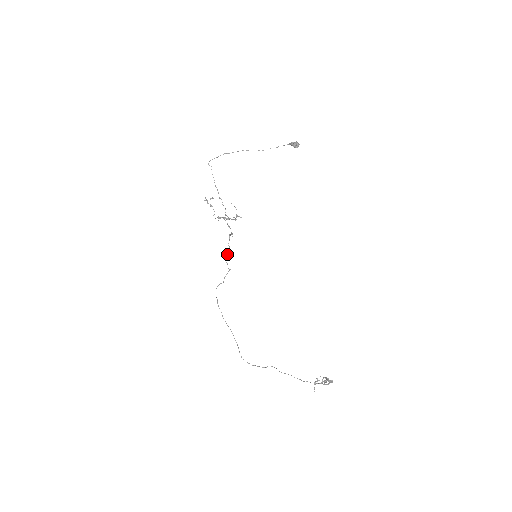
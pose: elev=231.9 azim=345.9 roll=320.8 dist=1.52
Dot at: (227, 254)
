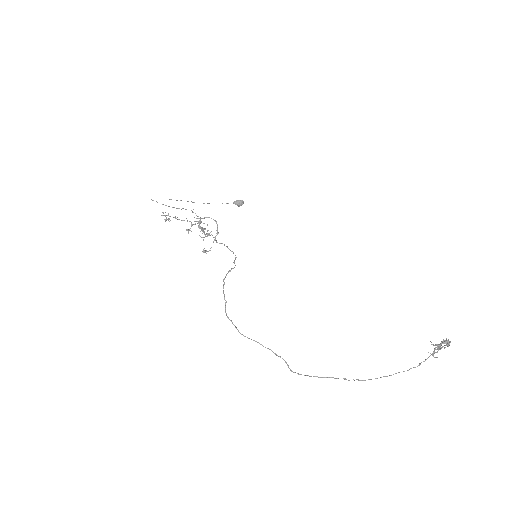
Dot at: occluded
